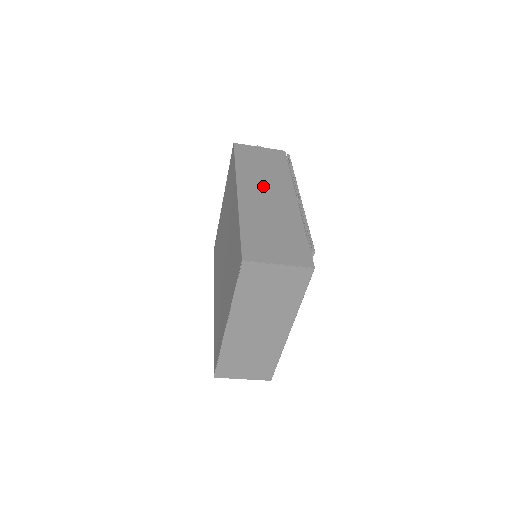
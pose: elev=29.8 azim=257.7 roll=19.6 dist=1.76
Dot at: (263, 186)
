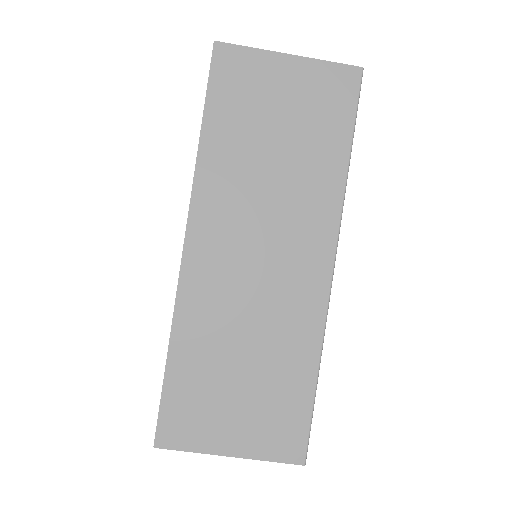
Dot at: occluded
